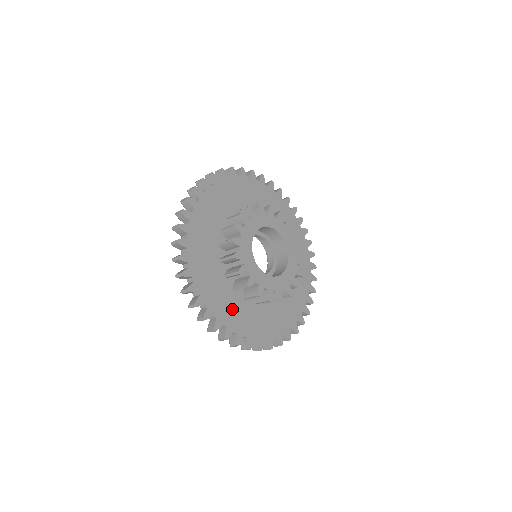
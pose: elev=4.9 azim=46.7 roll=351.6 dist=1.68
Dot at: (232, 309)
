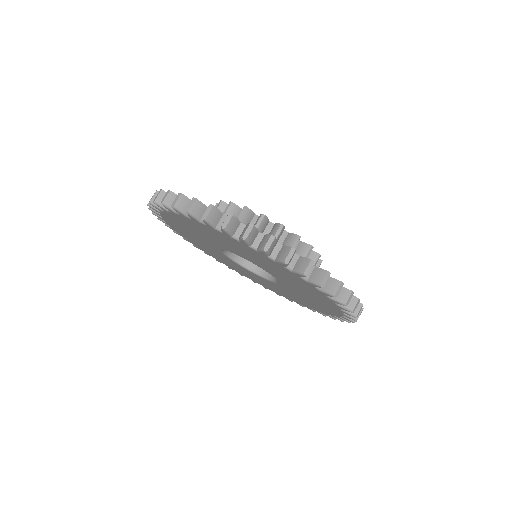
Dot at: occluded
